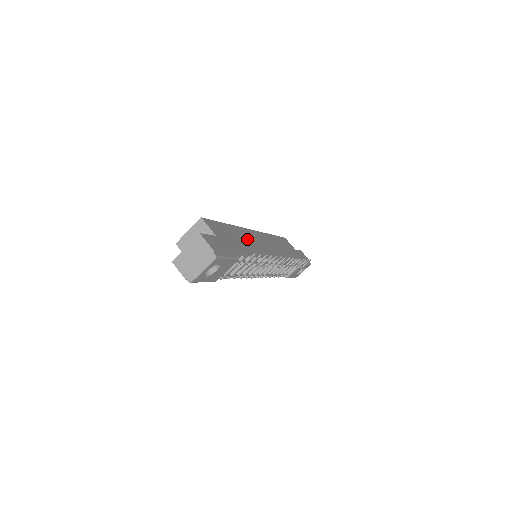
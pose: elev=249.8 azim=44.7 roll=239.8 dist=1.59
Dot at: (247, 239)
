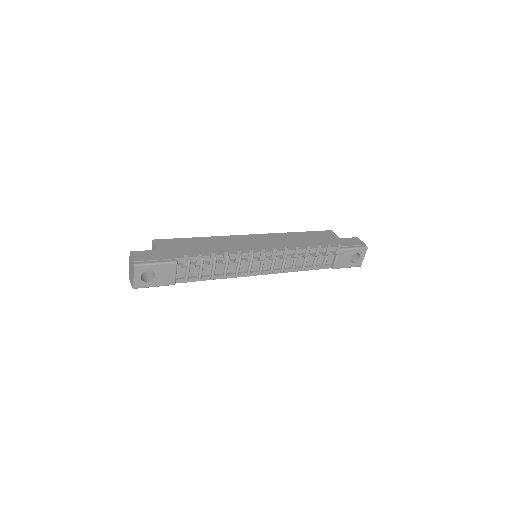
Dot at: (220, 244)
